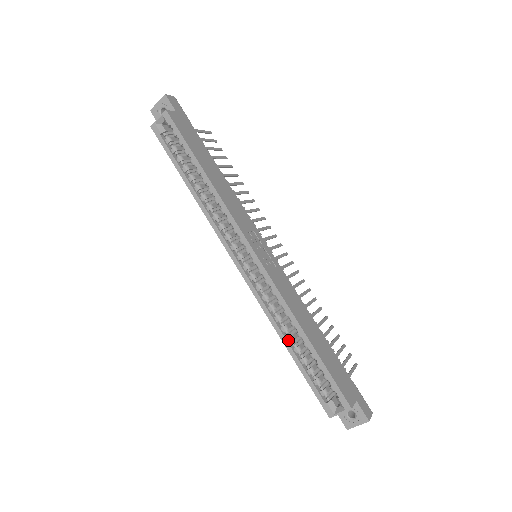
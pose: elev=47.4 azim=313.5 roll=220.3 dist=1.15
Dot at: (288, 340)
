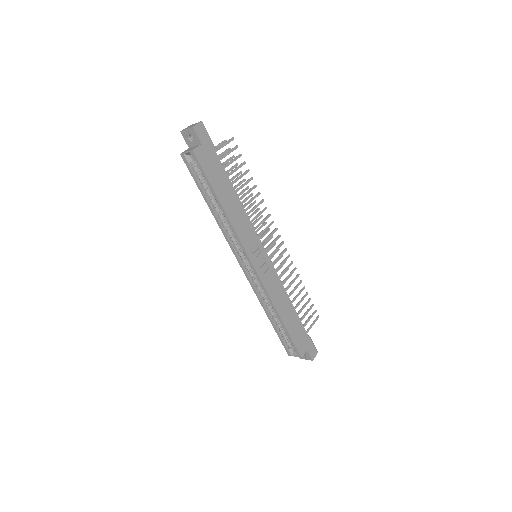
Dot at: (269, 313)
